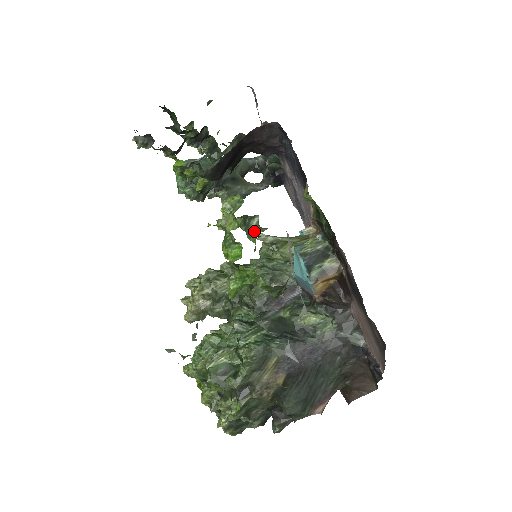
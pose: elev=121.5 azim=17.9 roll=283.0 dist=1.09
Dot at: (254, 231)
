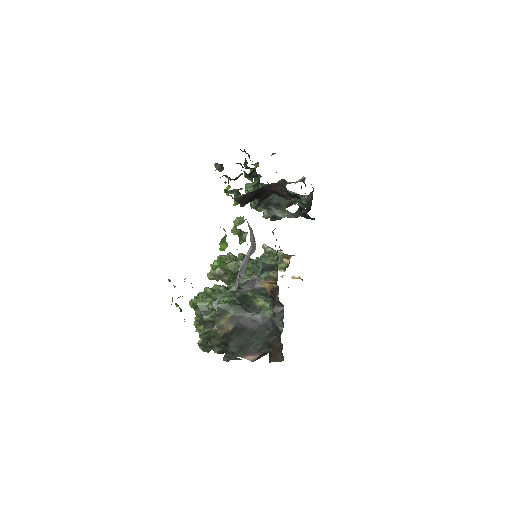
Dot at: (243, 240)
